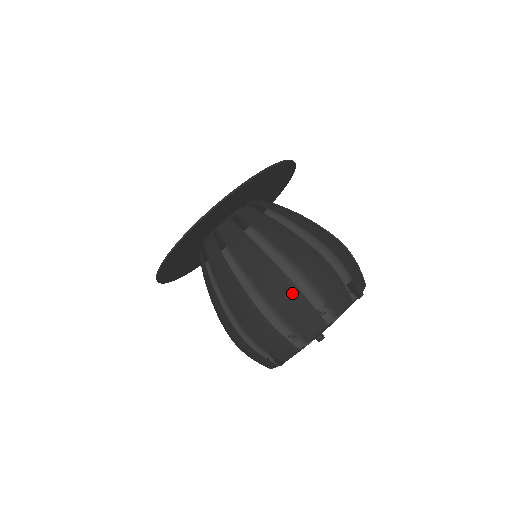
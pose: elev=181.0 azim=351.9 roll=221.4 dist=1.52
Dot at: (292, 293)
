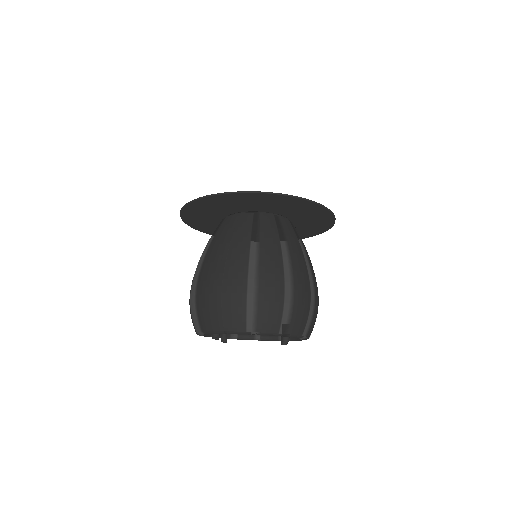
Dot at: (308, 296)
